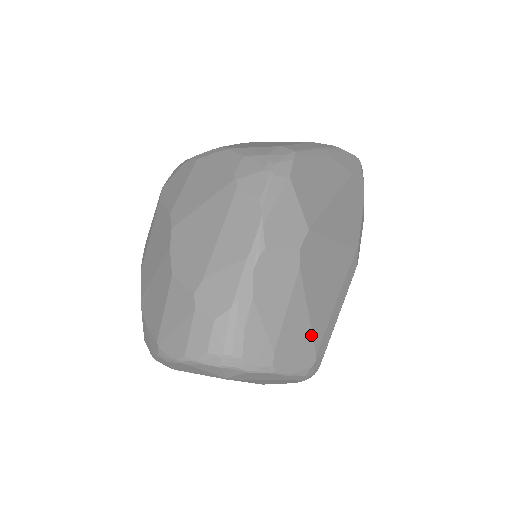
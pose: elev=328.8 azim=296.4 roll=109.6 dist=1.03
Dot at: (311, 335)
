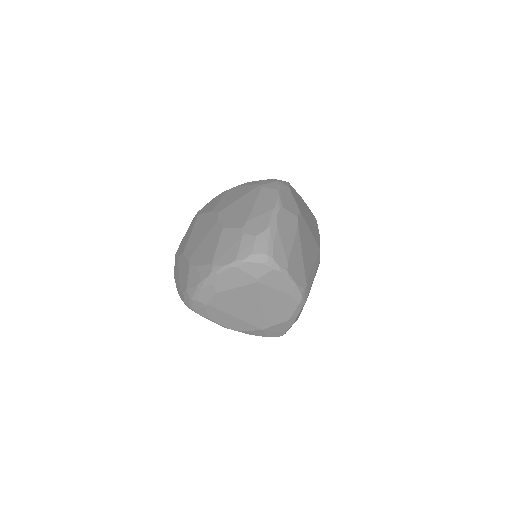
Dot at: (304, 269)
